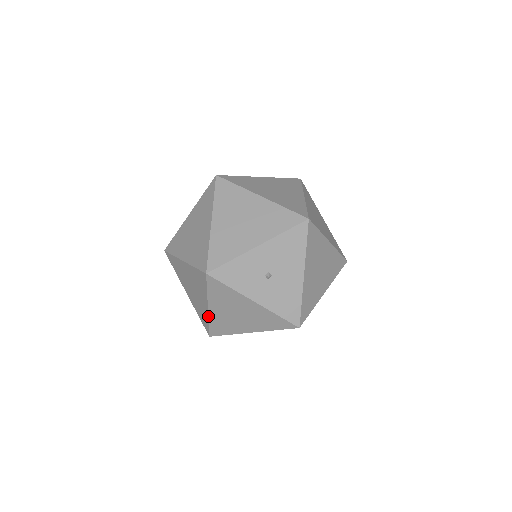
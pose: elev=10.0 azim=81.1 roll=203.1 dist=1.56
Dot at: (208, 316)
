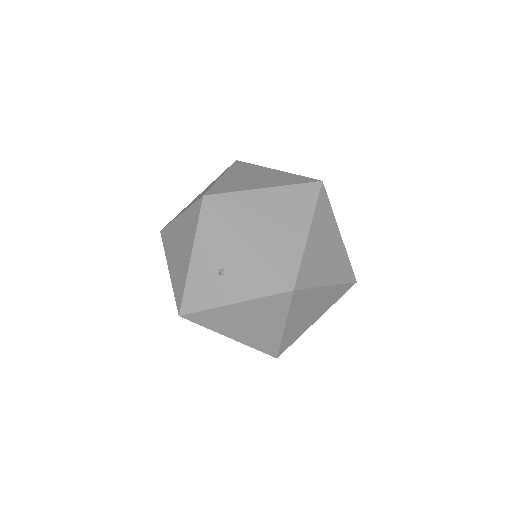
Dot at: occluded
